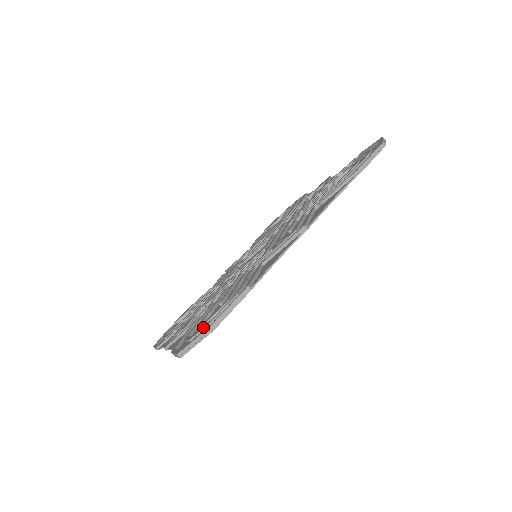
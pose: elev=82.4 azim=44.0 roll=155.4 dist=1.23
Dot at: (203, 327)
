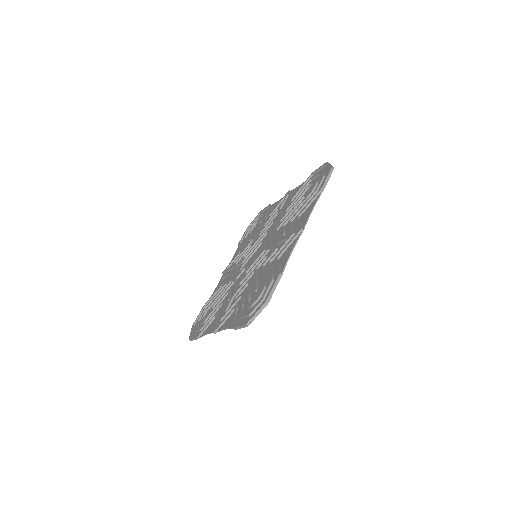
Dot at: (257, 304)
